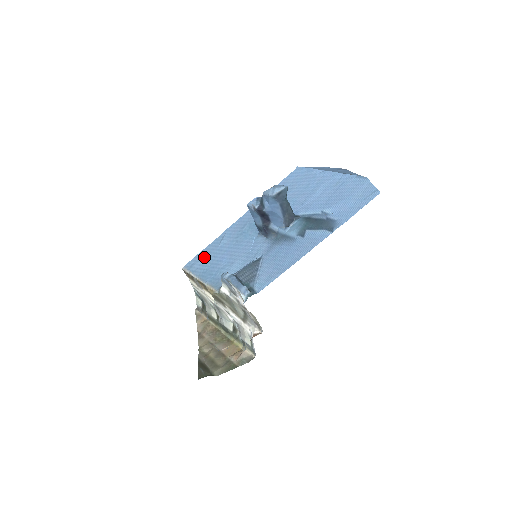
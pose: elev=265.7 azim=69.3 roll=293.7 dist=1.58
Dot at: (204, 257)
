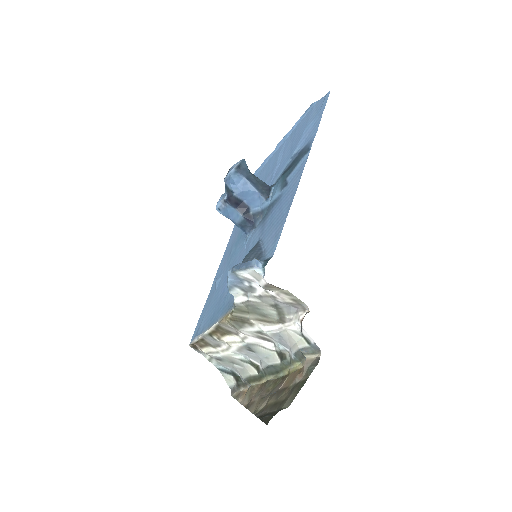
Dot at: (206, 311)
